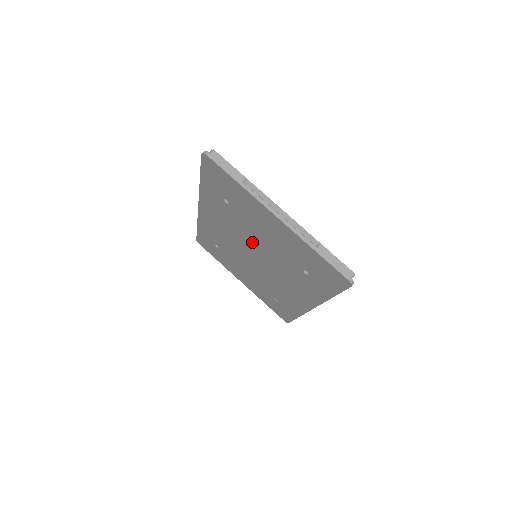
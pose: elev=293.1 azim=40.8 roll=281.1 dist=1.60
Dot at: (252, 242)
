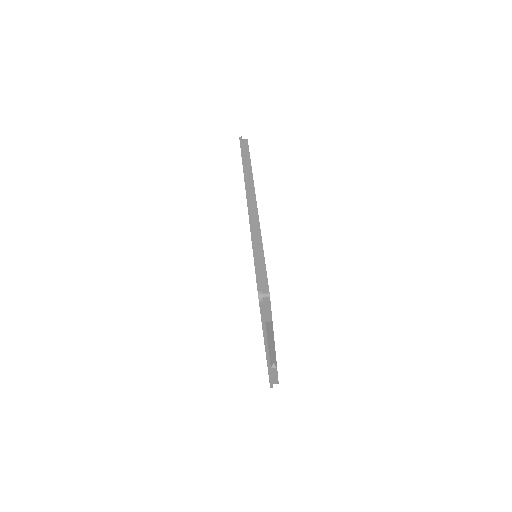
Dot at: occluded
